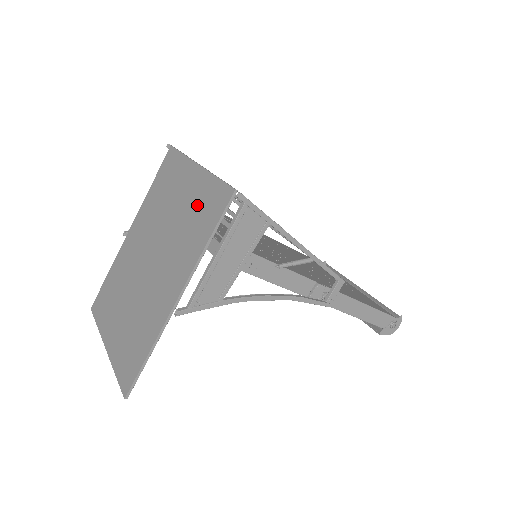
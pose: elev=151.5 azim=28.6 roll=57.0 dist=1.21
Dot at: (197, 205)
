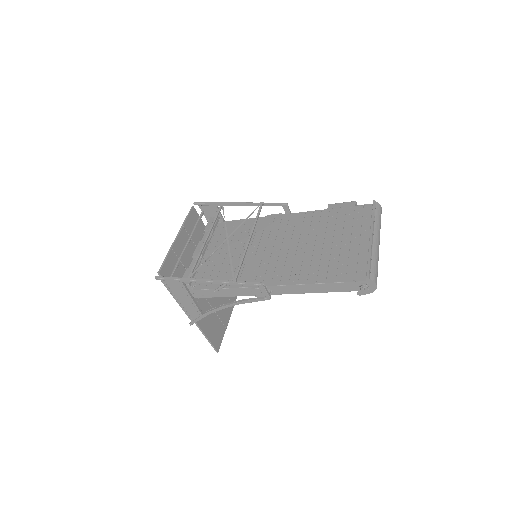
Dot at: occluded
